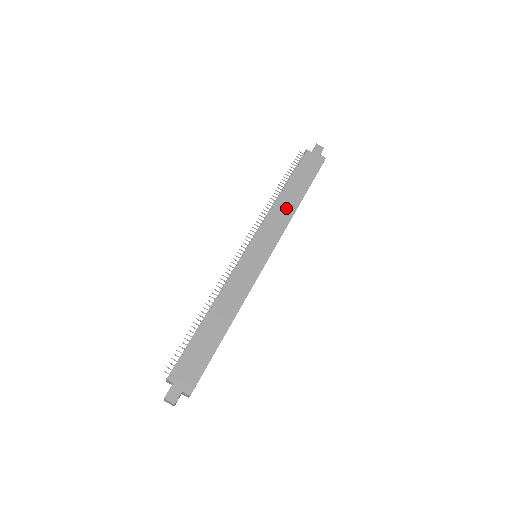
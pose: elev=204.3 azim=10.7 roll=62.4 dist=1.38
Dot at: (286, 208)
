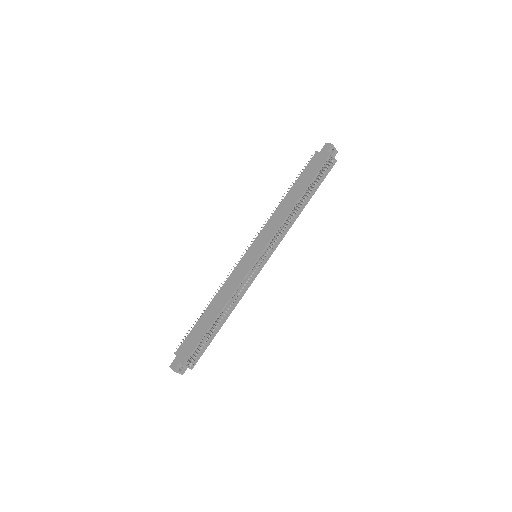
Dot at: (284, 210)
